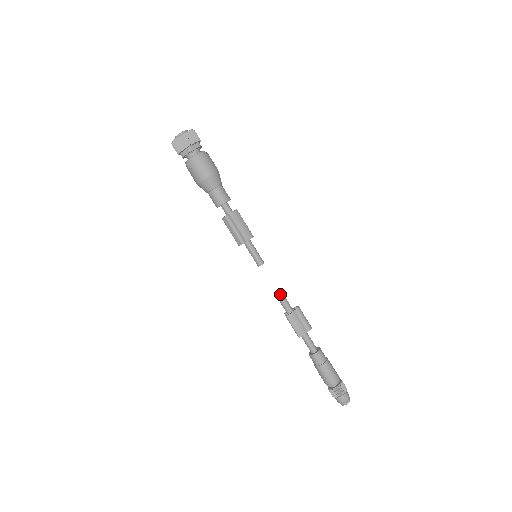
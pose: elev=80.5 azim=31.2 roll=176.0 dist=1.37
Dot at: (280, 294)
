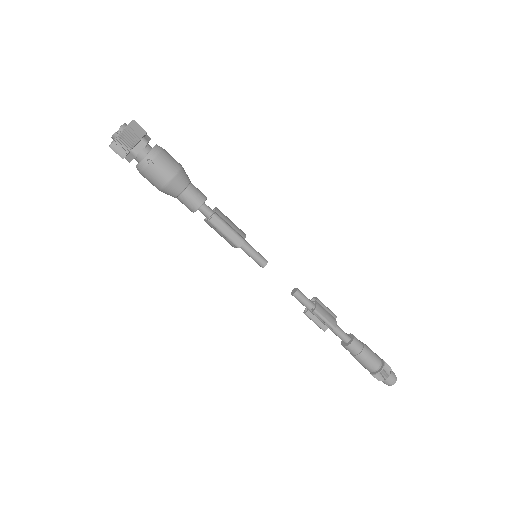
Dot at: (297, 289)
